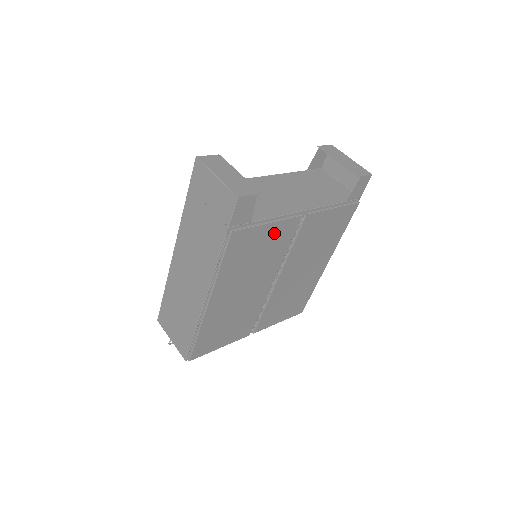
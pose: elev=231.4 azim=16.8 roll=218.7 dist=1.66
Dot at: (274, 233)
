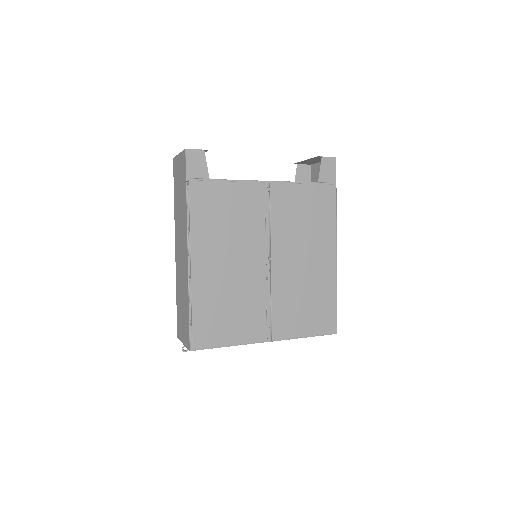
Dot at: (240, 196)
